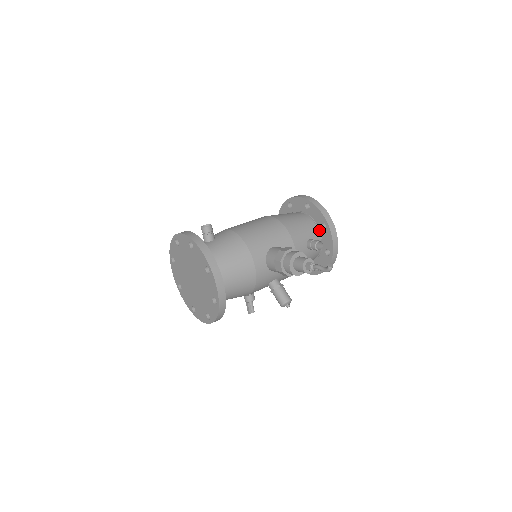
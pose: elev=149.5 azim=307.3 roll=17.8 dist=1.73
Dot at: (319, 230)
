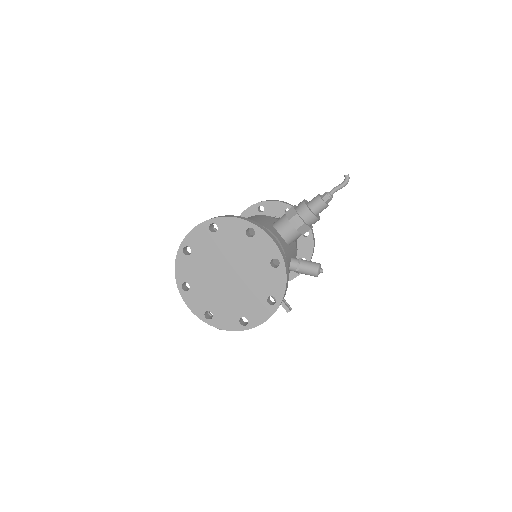
Dot at: occluded
